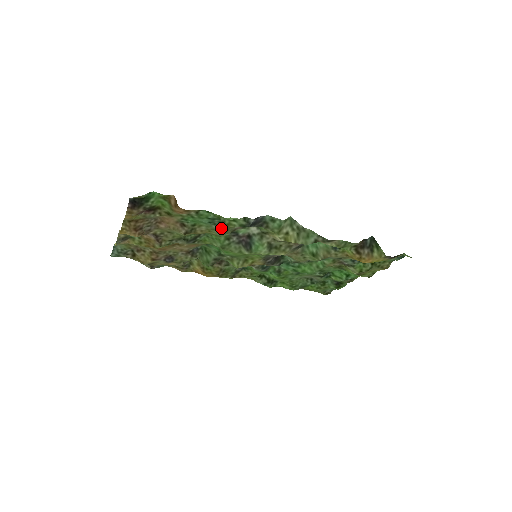
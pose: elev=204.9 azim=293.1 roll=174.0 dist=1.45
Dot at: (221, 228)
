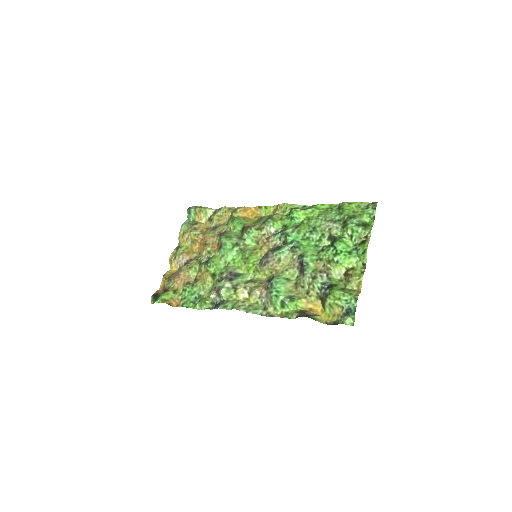
Dot at: (205, 295)
